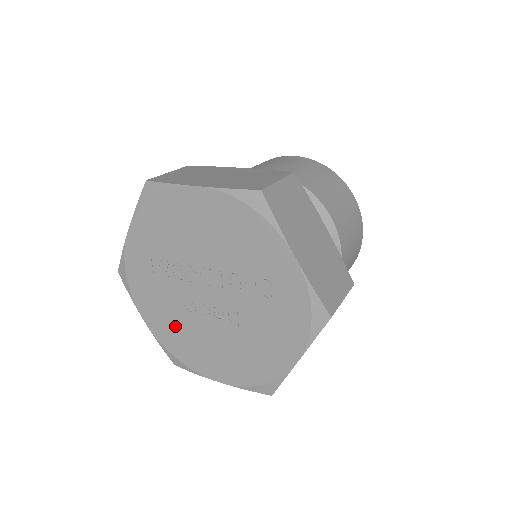
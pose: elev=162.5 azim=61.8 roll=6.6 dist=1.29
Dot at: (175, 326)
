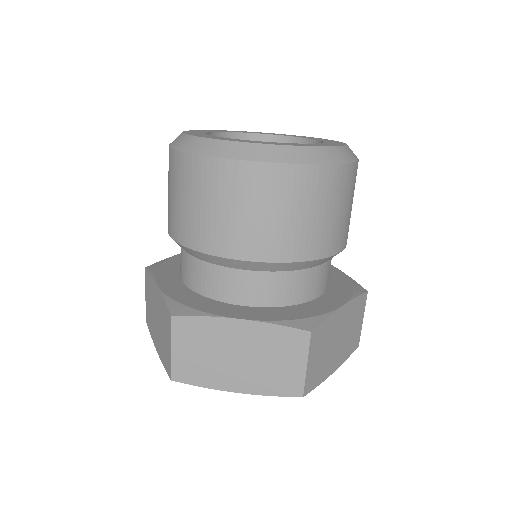
Dot at: occluded
